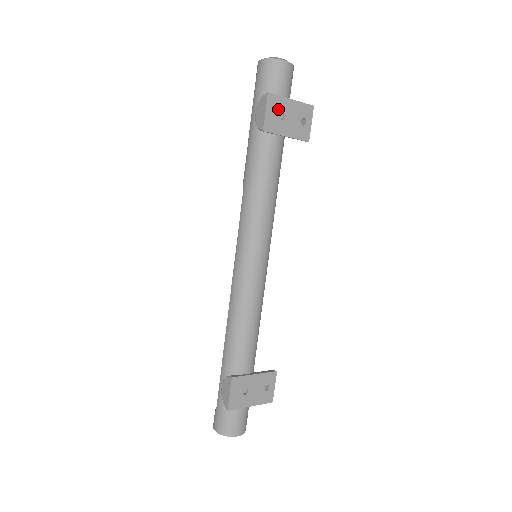
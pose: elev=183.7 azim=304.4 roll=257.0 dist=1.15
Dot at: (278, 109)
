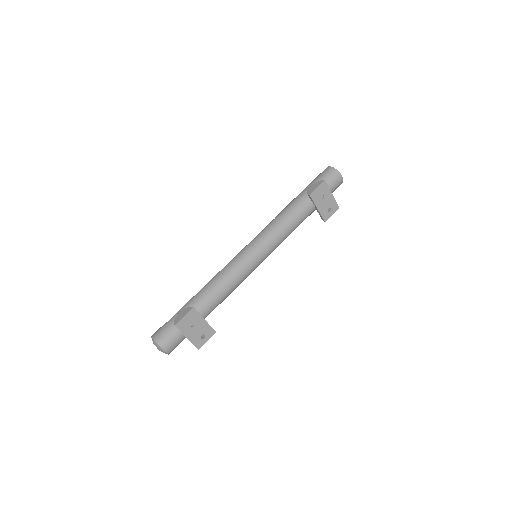
Dot at: (323, 192)
